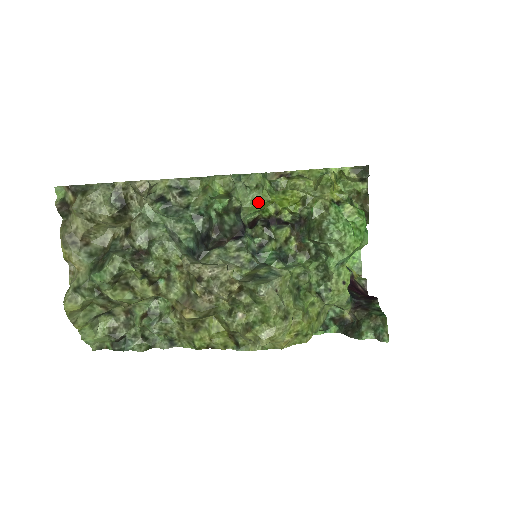
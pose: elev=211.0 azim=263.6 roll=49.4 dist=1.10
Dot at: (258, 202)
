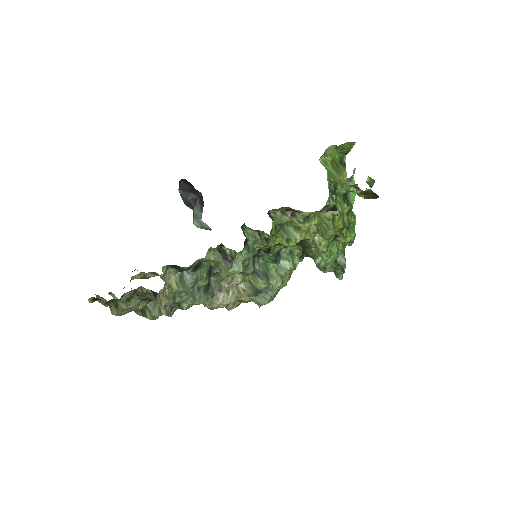
Dot at: (263, 249)
